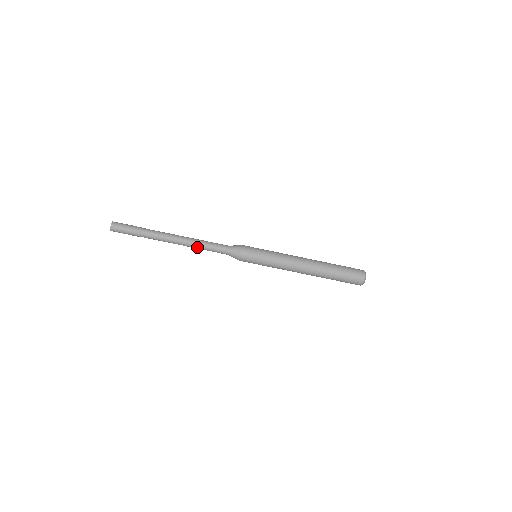
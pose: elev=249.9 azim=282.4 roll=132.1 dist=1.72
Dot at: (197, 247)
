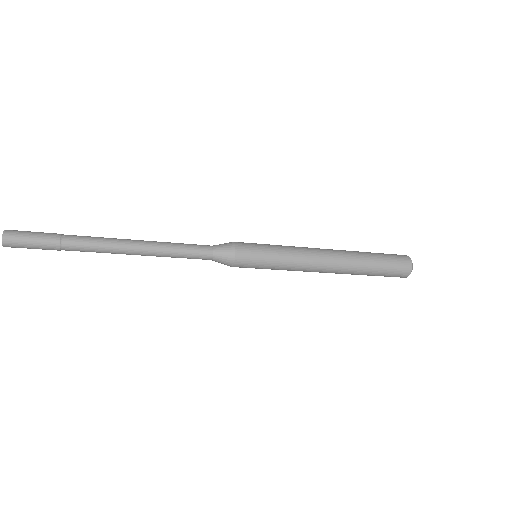
Dot at: (162, 256)
